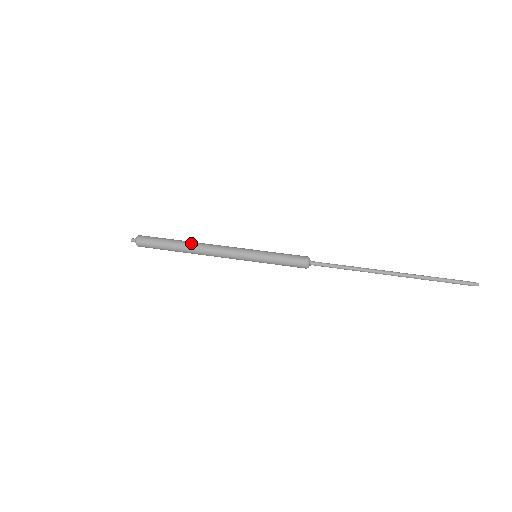
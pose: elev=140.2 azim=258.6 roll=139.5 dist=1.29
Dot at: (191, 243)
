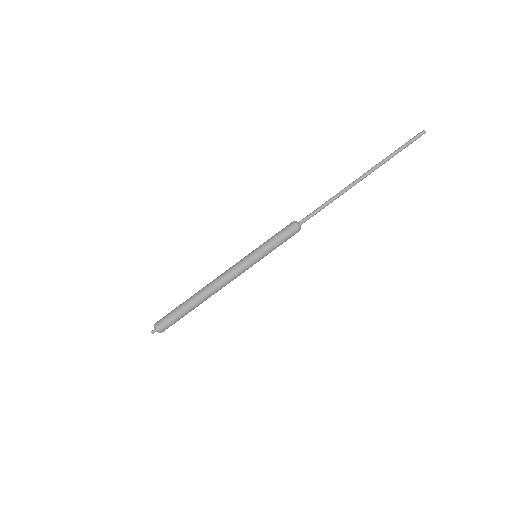
Dot at: occluded
